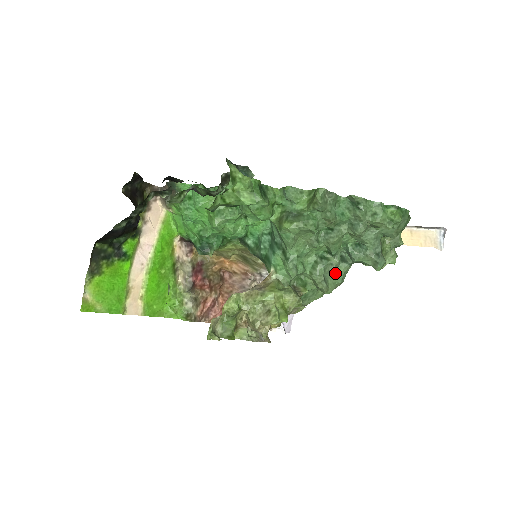
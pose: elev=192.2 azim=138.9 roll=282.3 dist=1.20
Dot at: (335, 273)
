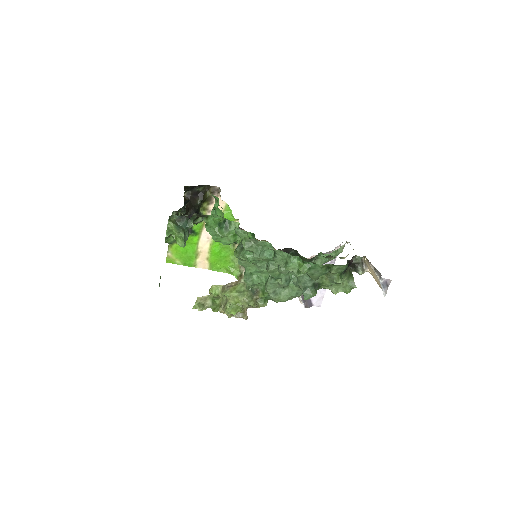
Dot at: (290, 288)
